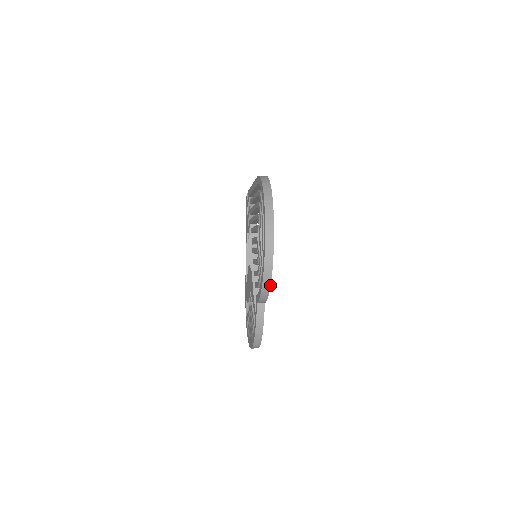
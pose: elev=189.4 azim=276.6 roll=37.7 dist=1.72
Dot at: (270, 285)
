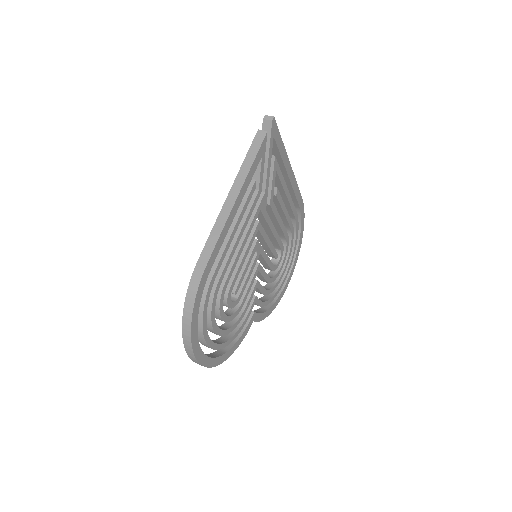
Dot at: (230, 355)
